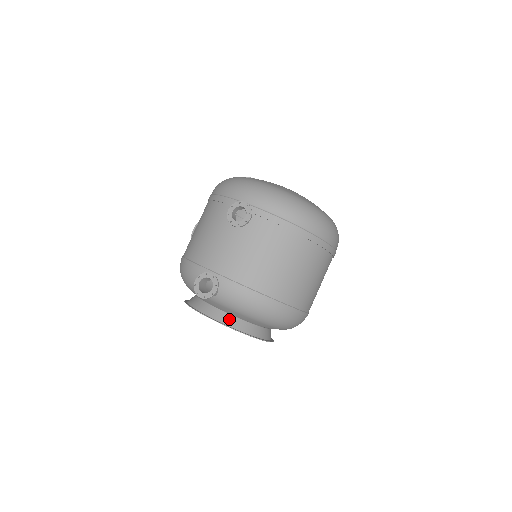
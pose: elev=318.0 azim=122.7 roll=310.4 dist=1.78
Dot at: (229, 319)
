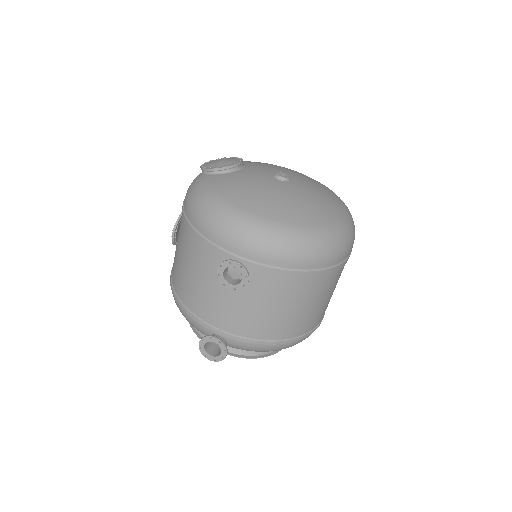
Dot at: occluded
